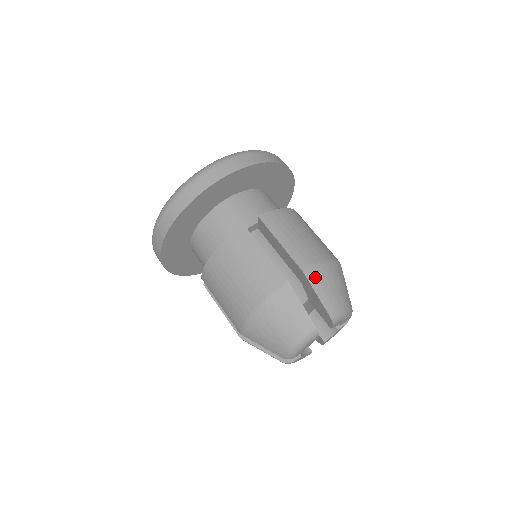
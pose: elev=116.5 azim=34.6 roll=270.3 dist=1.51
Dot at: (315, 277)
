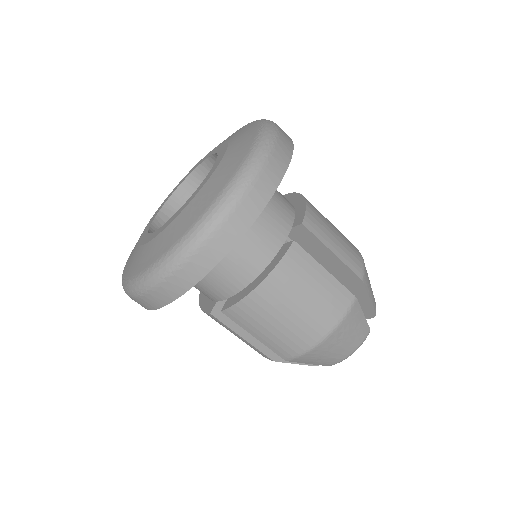
Dot at: (301, 360)
